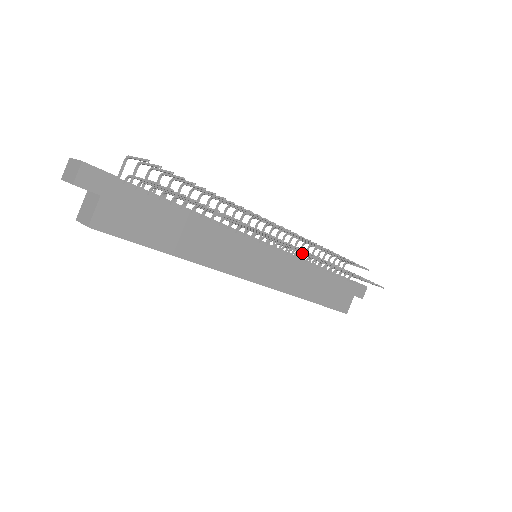
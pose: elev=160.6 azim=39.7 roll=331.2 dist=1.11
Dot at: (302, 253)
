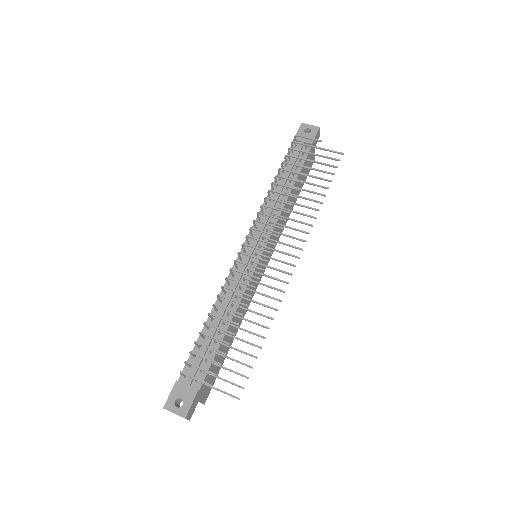
Dot at: occluded
